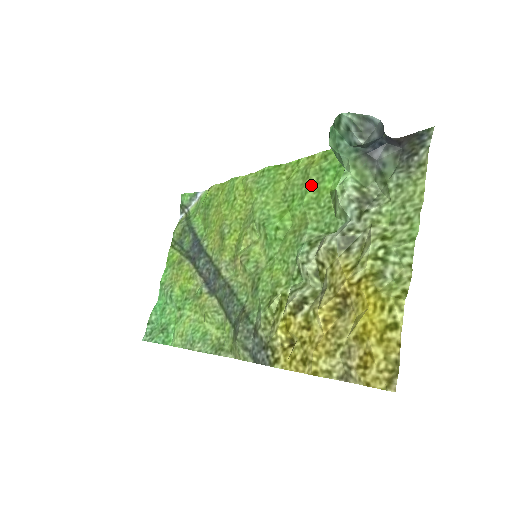
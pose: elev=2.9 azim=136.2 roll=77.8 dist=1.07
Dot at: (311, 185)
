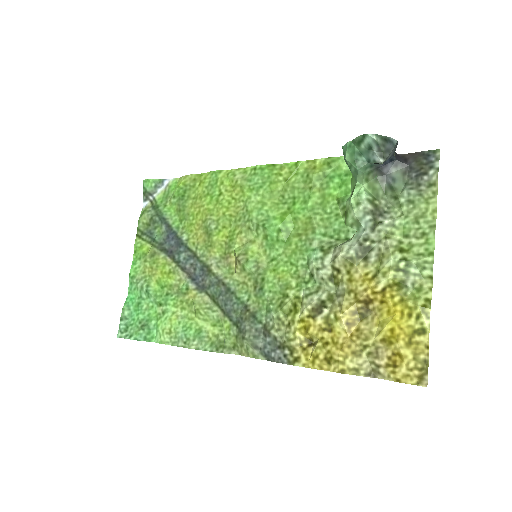
Dot at: (315, 190)
